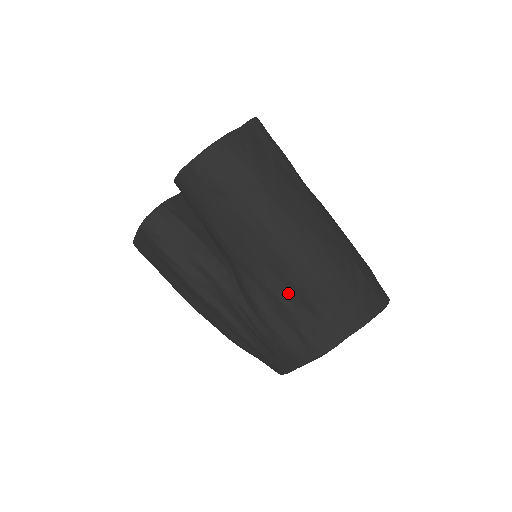
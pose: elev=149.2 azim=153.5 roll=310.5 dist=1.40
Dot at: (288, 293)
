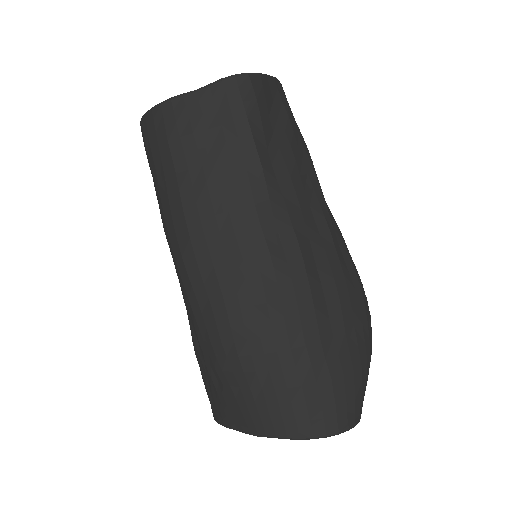
Dot at: occluded
